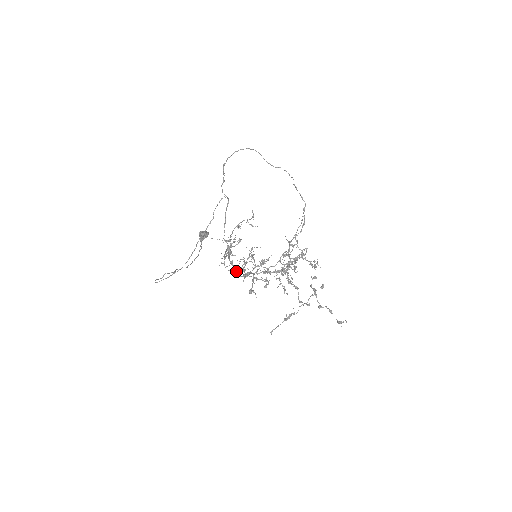
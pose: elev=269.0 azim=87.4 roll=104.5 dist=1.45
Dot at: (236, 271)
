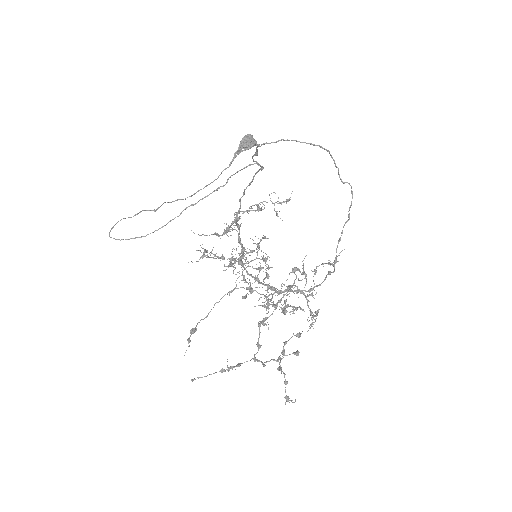
Dot at: (239, 237)
